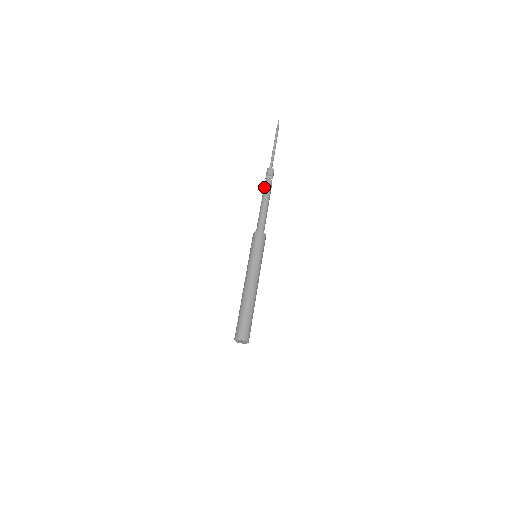
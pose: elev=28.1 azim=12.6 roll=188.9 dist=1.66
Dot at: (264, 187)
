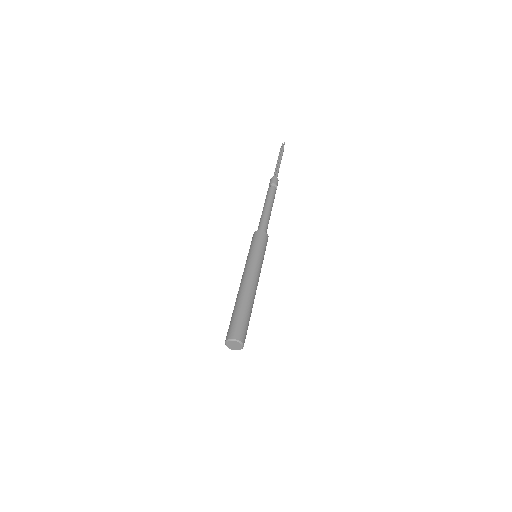
Dot at: (271, 192)
